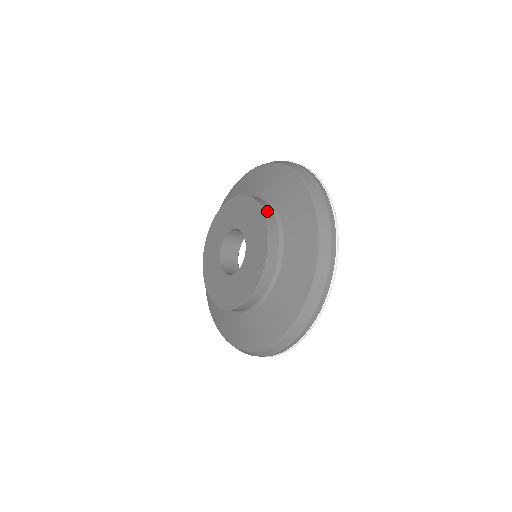
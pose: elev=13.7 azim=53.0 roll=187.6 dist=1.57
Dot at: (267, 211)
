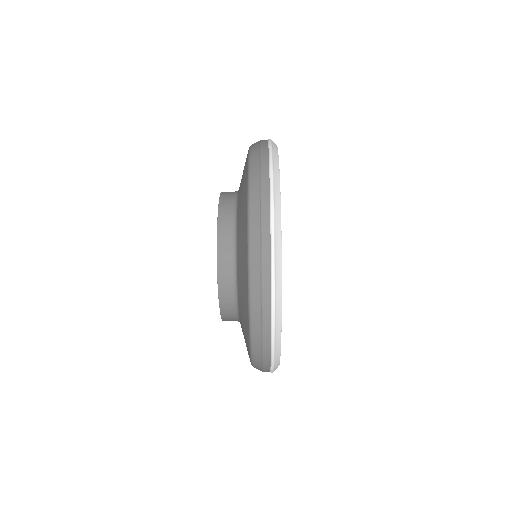
Dot at: (227, 192)
